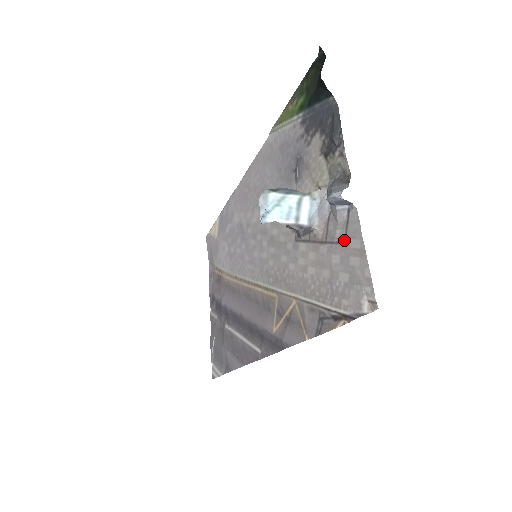
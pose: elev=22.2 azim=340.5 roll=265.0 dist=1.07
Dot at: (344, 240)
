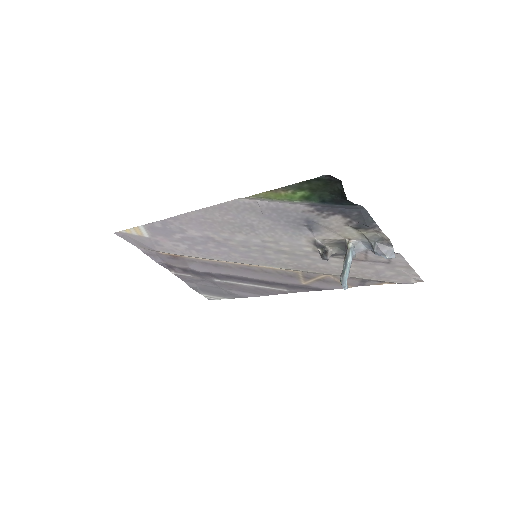
Dot at: (388, 262)
